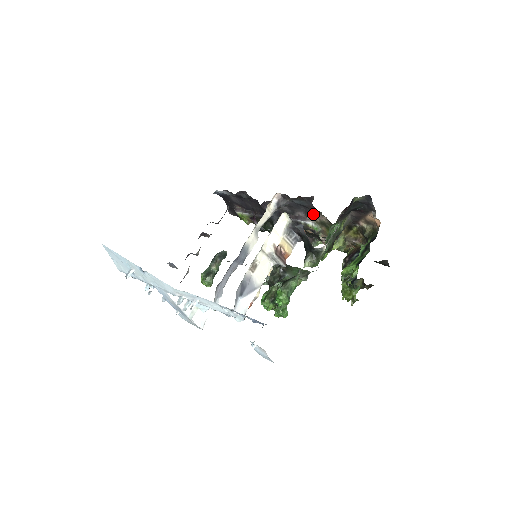
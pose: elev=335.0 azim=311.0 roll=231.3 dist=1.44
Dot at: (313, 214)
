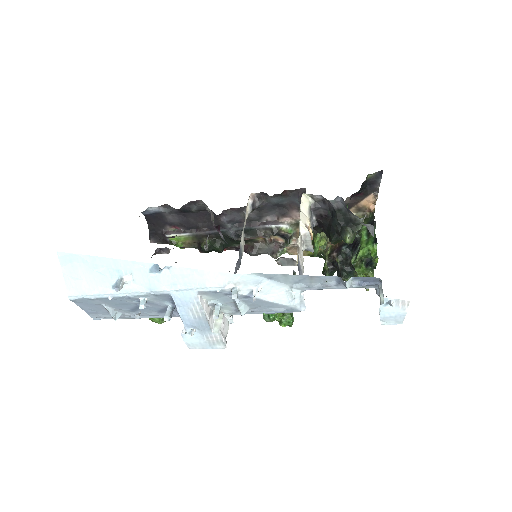
Dot at: (289, 214)
